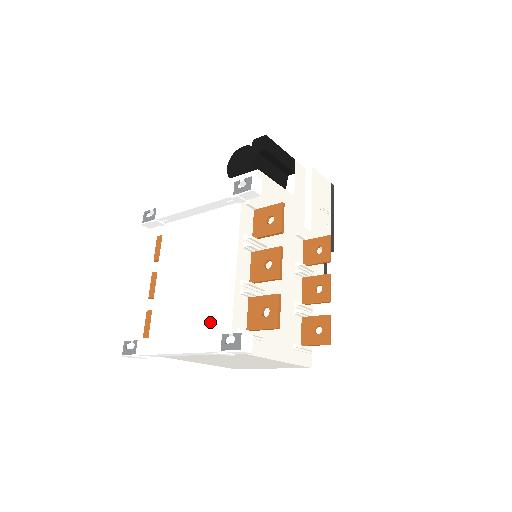
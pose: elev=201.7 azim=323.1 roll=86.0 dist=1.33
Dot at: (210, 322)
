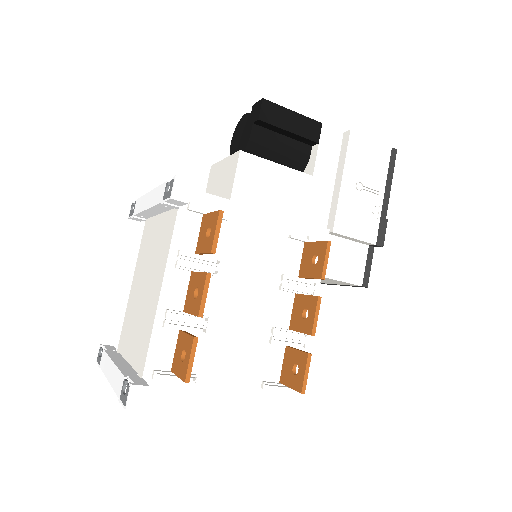
Dot at: (138, 353)
